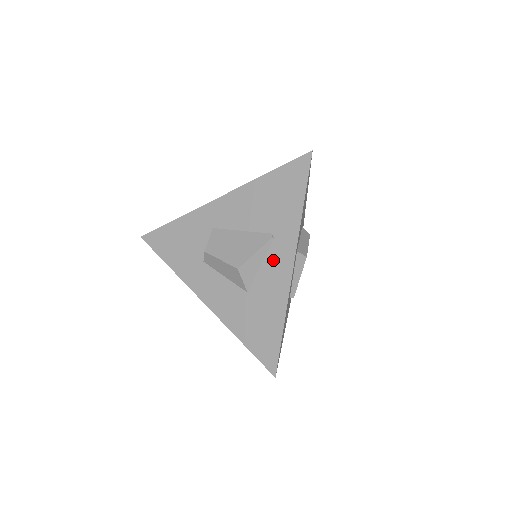
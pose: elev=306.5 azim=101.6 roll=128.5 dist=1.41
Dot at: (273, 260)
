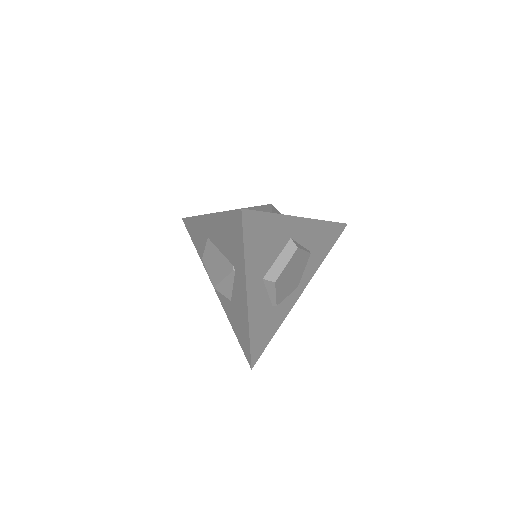
Dot at: (237, 288)
